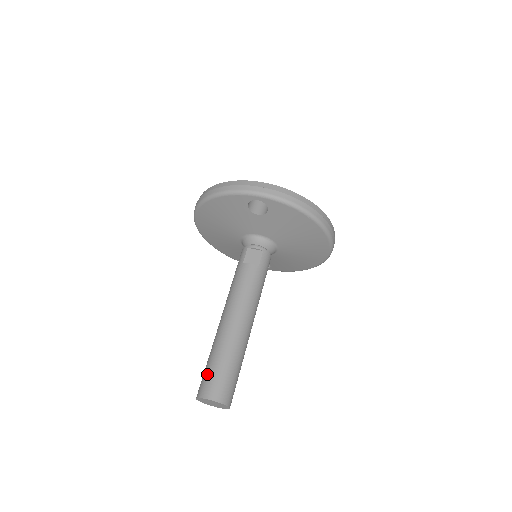
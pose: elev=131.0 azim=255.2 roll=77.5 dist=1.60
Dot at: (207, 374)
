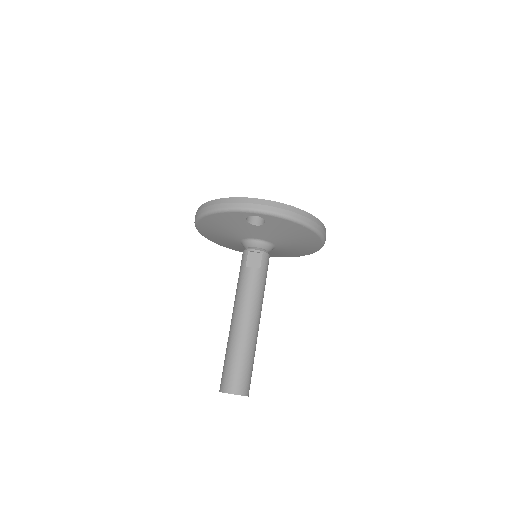
Dot at: (226, 371)
